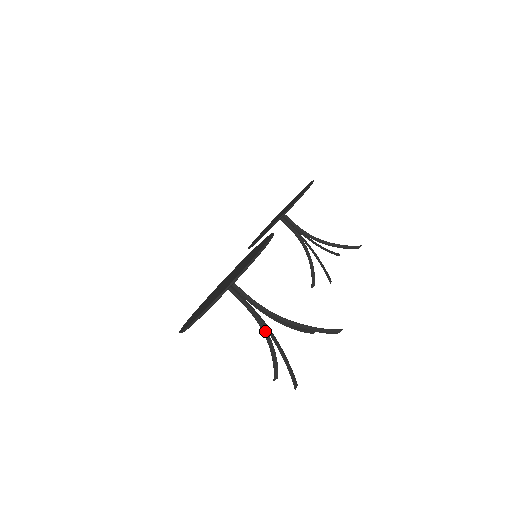
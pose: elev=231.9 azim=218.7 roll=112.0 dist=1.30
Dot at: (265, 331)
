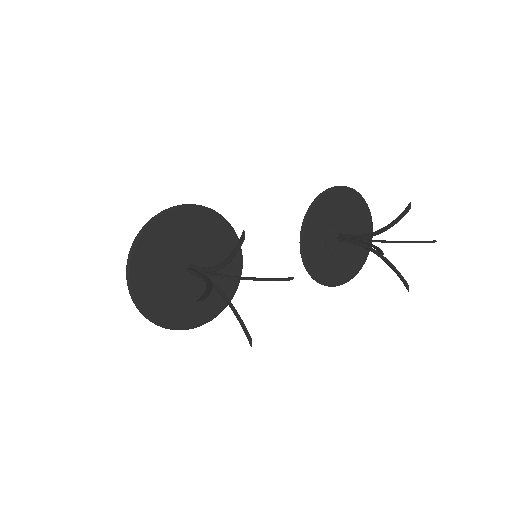
Dot at: (219, 291)
